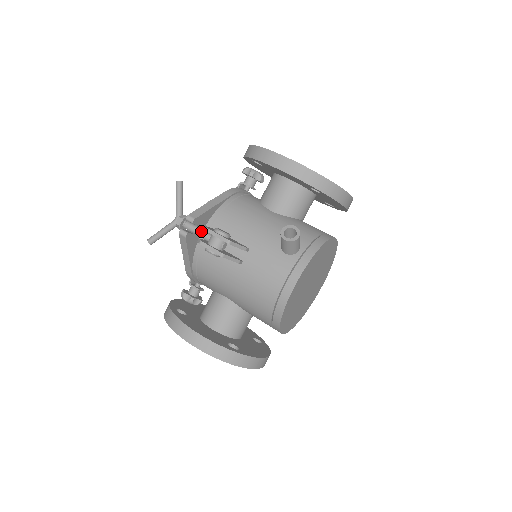
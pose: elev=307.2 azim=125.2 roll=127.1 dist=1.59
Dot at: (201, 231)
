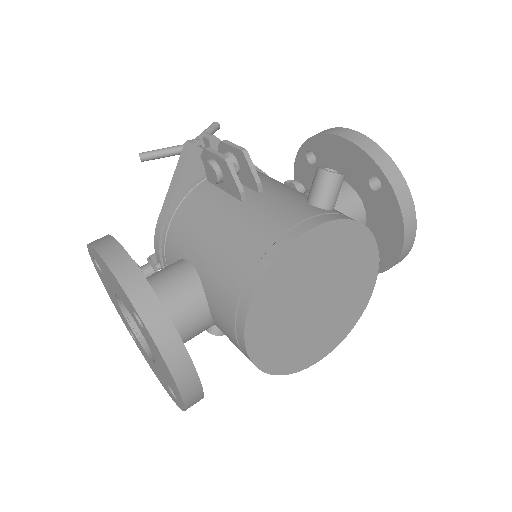
Dot at: occluded
